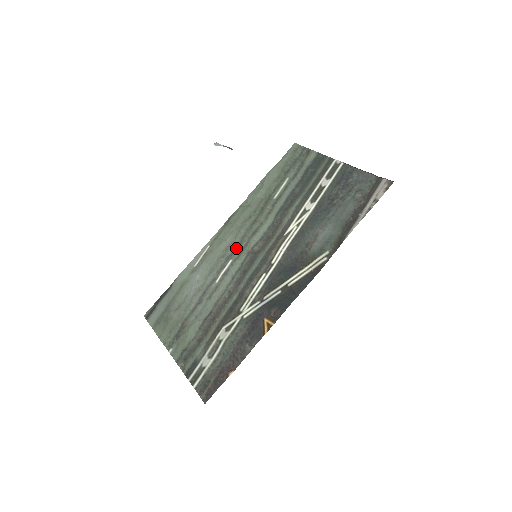
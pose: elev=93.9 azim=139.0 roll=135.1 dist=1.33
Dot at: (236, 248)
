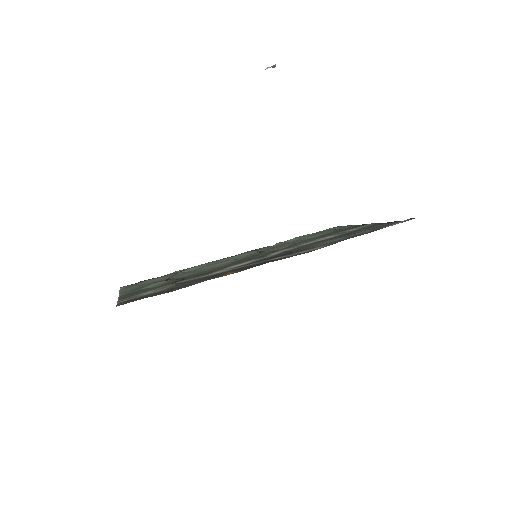
Dot at: (242, 257)
